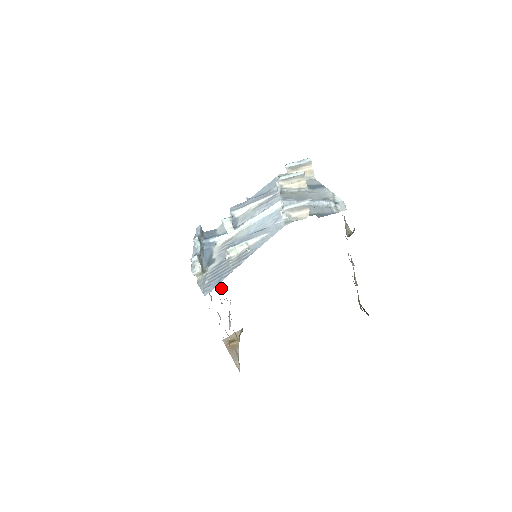
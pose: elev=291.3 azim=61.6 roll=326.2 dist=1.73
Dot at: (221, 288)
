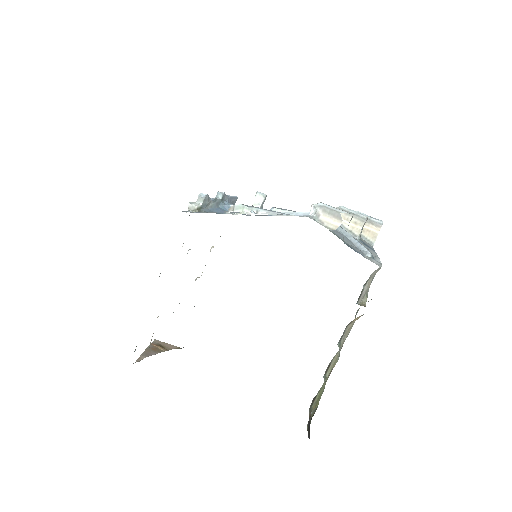
Dot at: occluded
